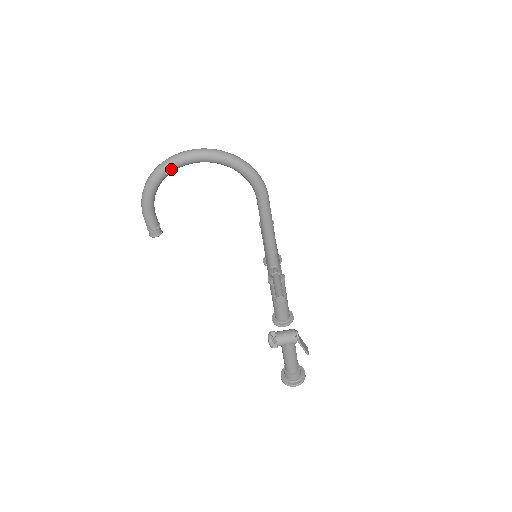
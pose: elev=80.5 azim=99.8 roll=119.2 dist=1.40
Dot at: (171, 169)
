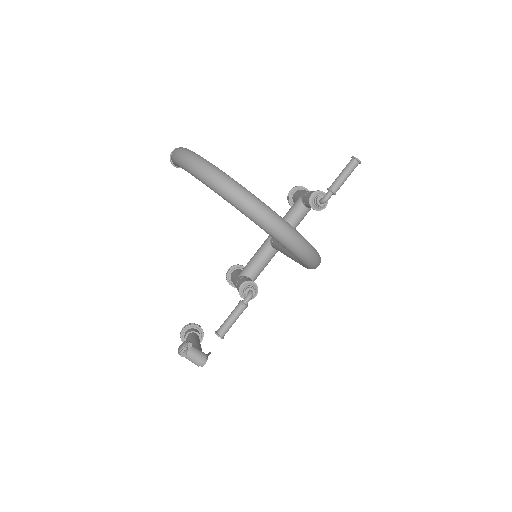
Dot at: (228, 201)
